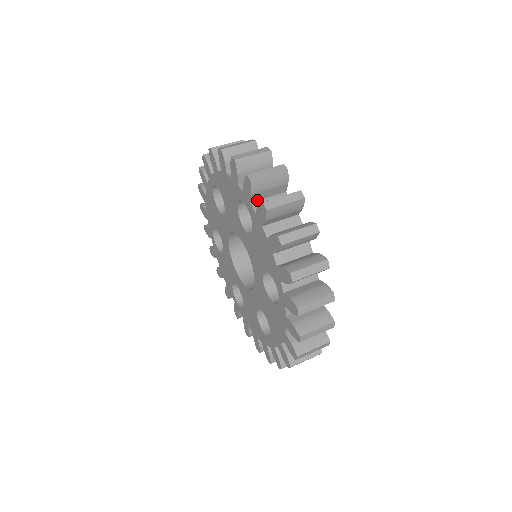
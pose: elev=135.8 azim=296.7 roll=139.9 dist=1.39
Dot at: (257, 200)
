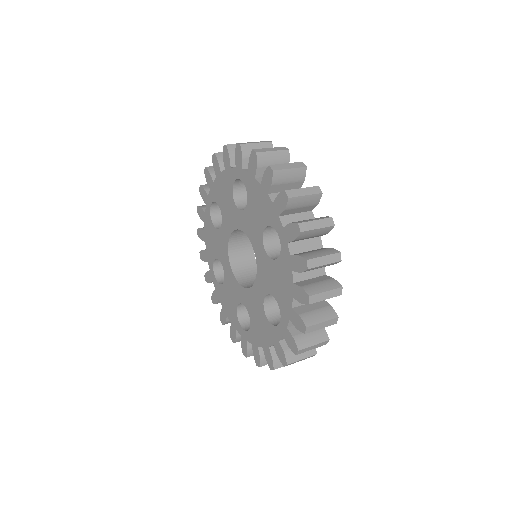
Dot at: (294, 241)
